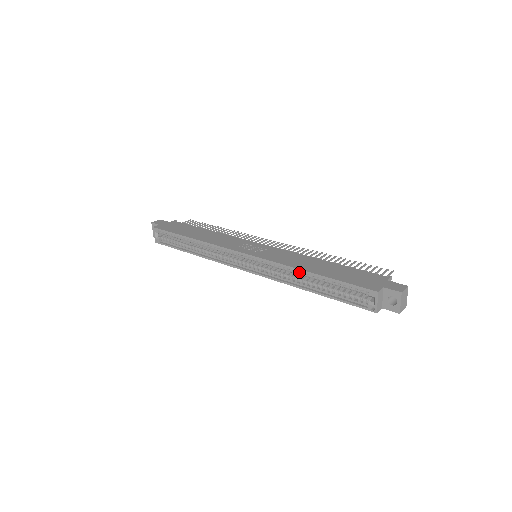
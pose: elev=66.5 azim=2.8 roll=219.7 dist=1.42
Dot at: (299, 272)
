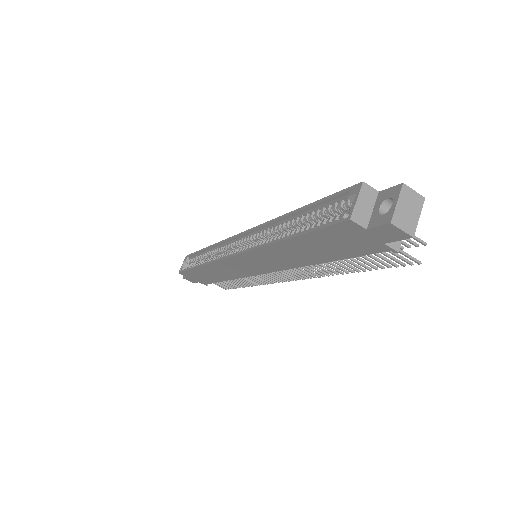
Dot at: (282, 225)
